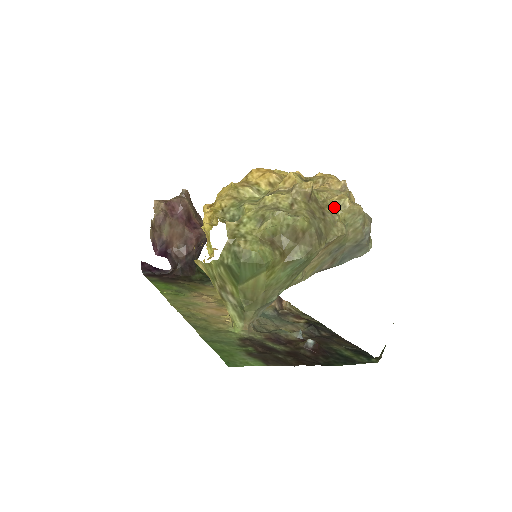
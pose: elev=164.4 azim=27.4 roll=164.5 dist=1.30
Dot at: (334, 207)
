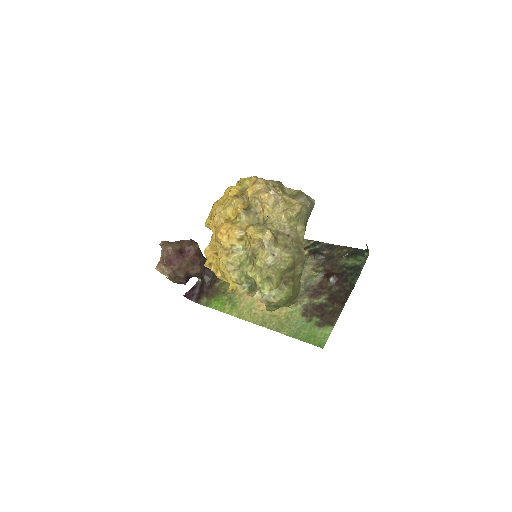
Dot at: (288, 223)
